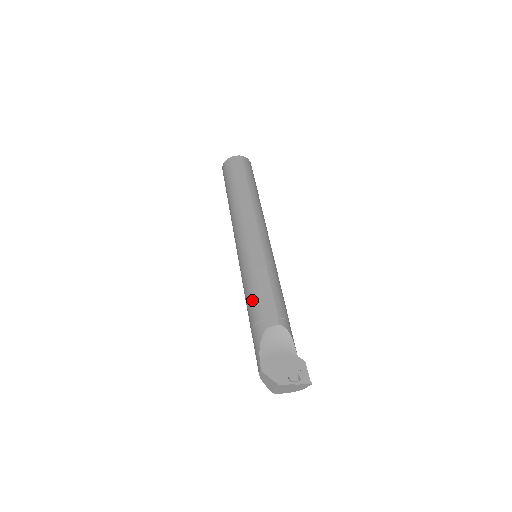
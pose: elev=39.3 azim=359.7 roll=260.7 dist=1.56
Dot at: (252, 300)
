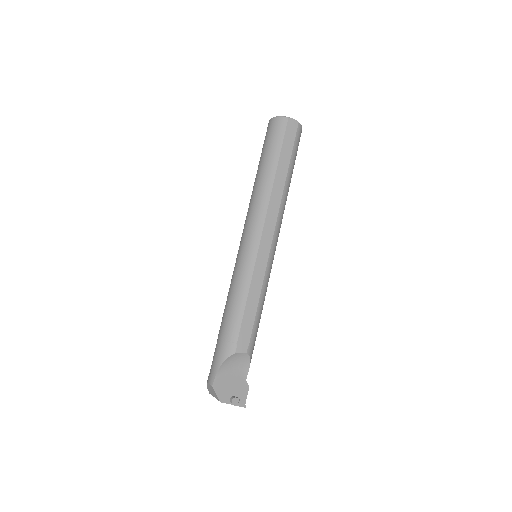
Dot at: (234, 315)
